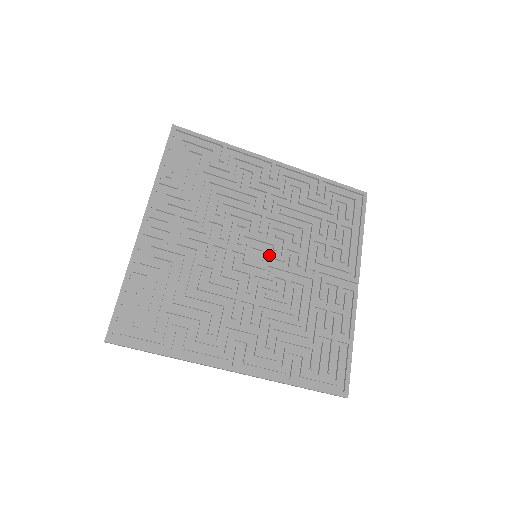
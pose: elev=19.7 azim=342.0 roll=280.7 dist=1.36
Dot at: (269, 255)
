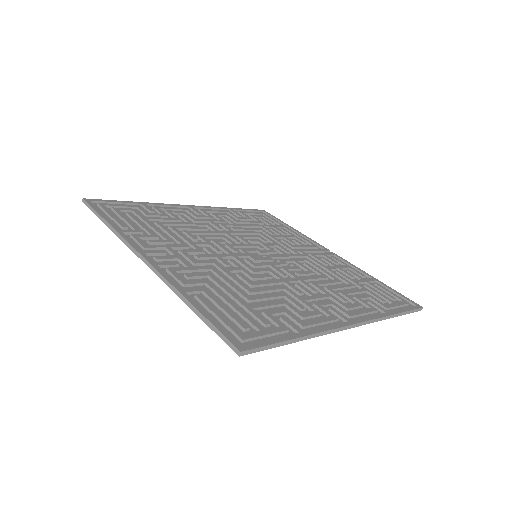
Dot at: (263, 252)
